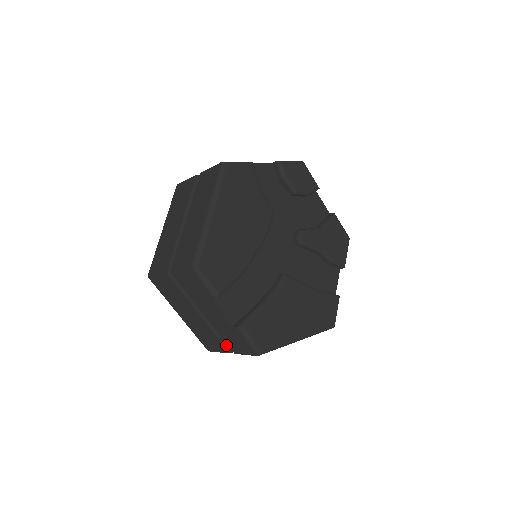
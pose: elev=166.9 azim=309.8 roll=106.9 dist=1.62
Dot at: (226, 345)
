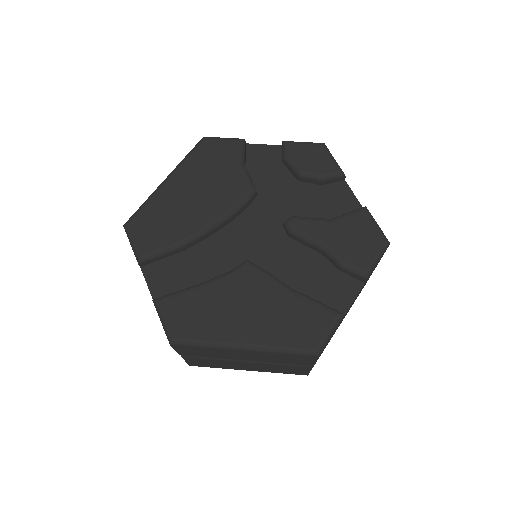
Dot at: occluded
